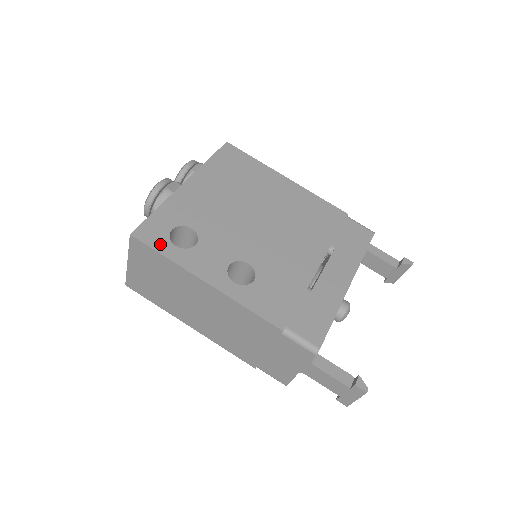
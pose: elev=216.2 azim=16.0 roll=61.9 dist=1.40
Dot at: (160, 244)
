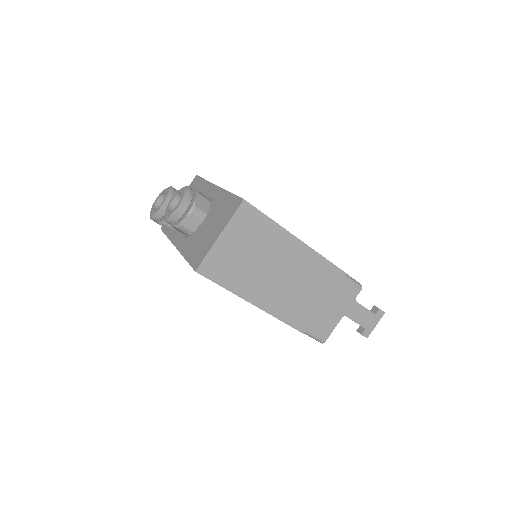
Dot at: occluded
